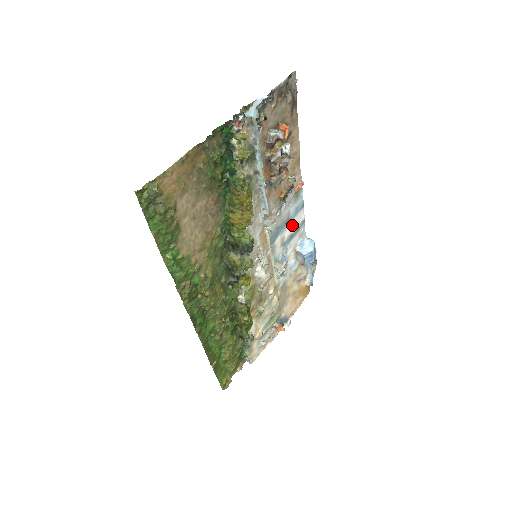
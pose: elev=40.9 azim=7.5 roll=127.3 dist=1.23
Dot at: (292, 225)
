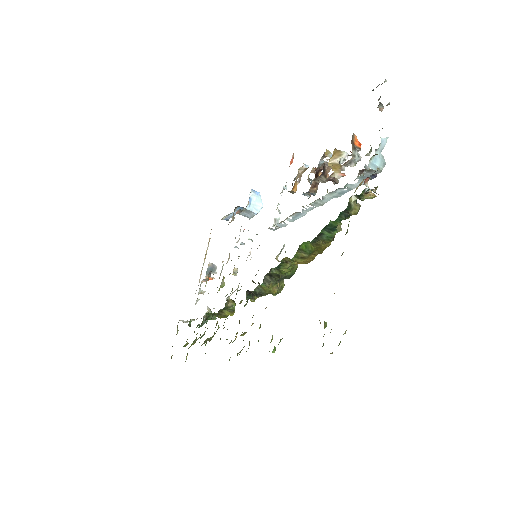
Dot at: occluded
